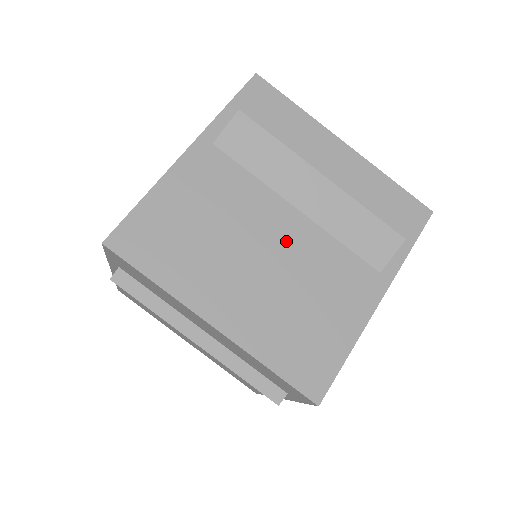
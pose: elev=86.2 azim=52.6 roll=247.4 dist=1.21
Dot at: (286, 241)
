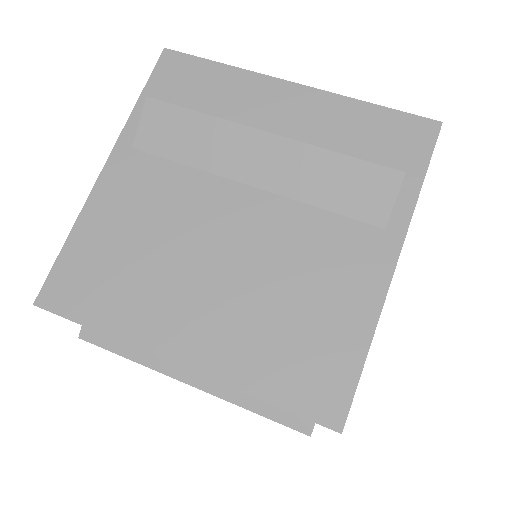
Dot at: occluded
